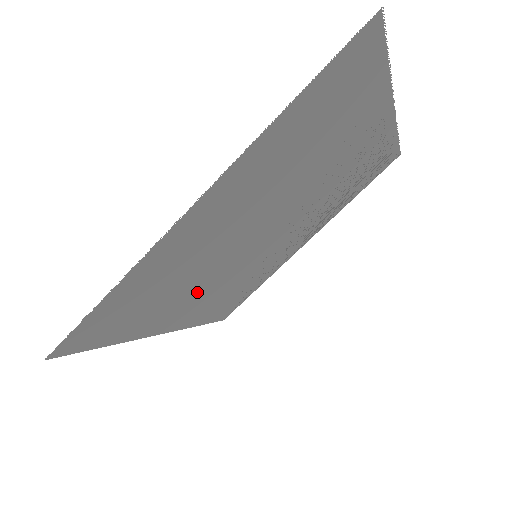
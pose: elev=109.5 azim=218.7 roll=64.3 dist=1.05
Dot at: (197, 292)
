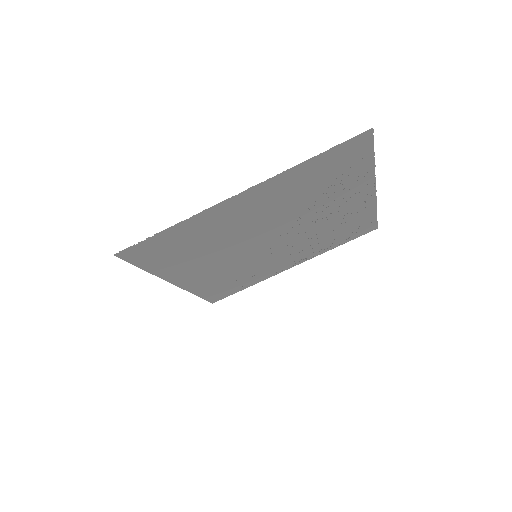
Dot at: (210, 262)
